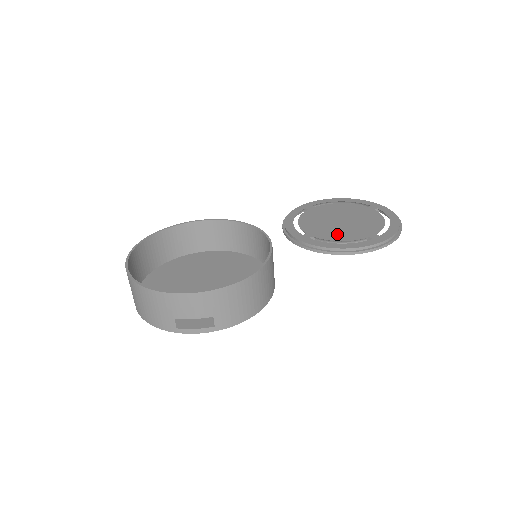
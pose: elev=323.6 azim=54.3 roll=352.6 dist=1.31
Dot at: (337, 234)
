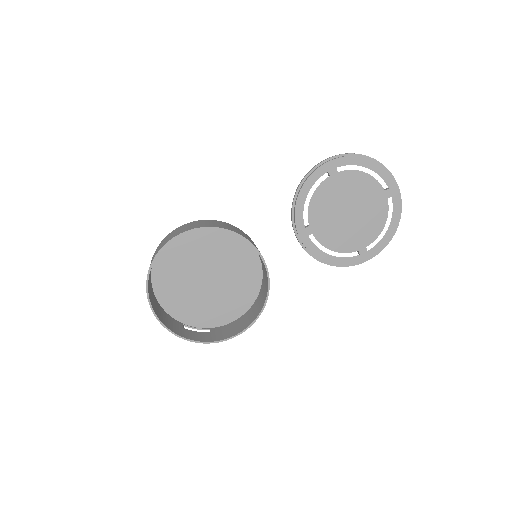
Dot at: (334, 238)
